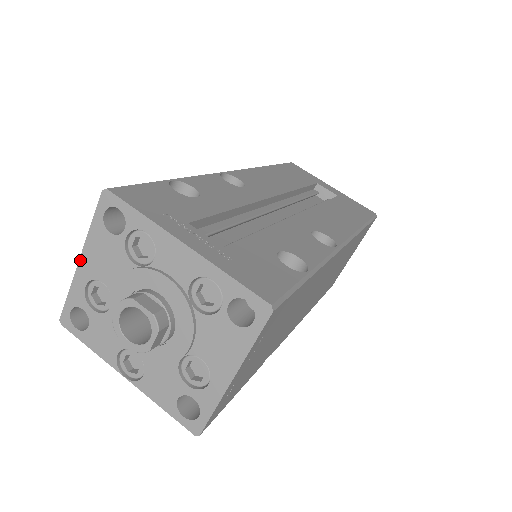
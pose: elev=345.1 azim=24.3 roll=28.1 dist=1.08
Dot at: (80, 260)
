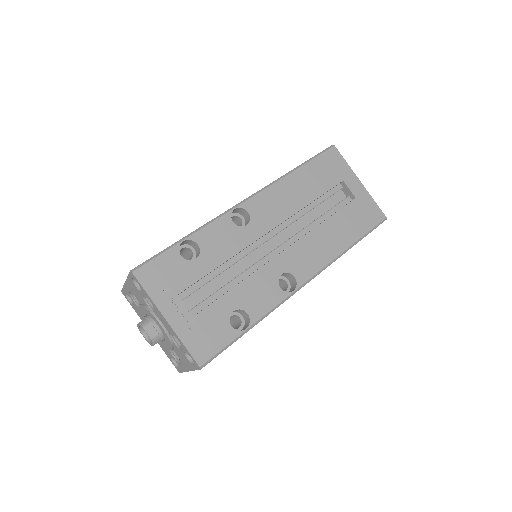
Dot at: (125, 282)
